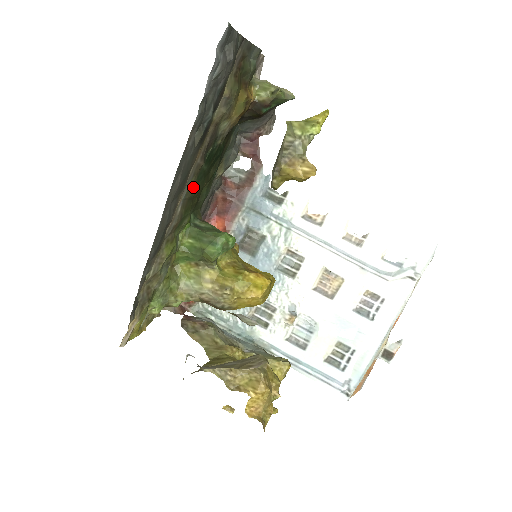
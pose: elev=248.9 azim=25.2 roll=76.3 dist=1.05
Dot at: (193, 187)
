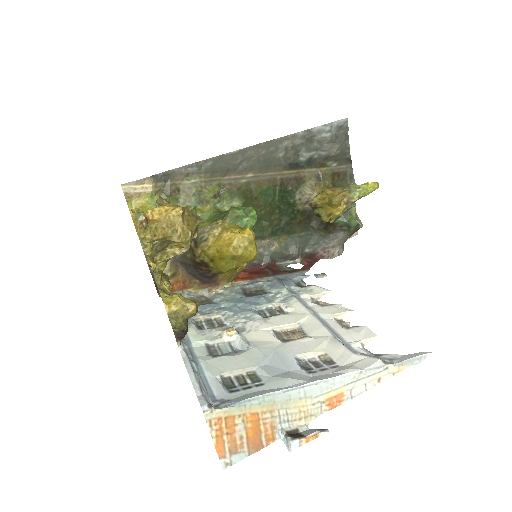
Dot at: (261, 188)
